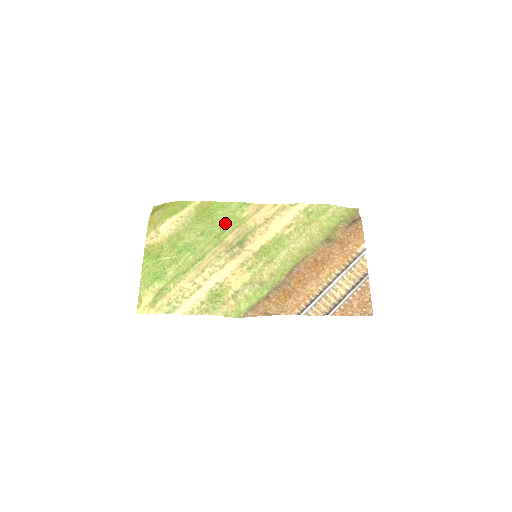
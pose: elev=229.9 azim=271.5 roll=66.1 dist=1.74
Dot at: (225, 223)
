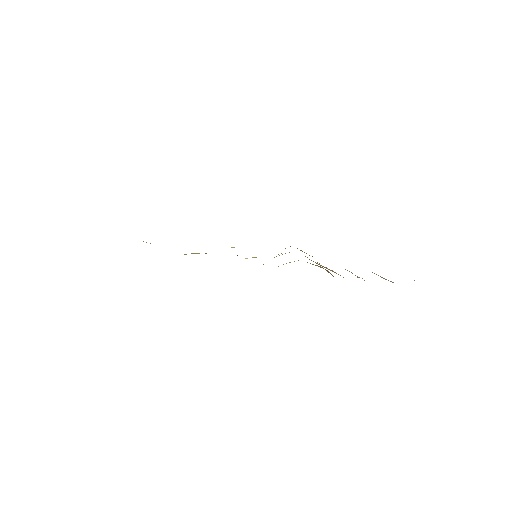
Dot at: occluded
